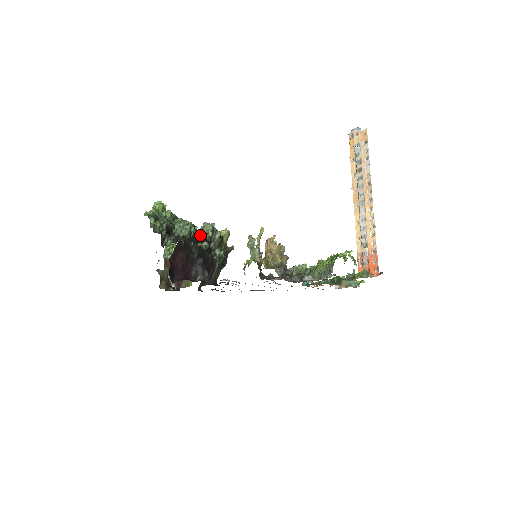
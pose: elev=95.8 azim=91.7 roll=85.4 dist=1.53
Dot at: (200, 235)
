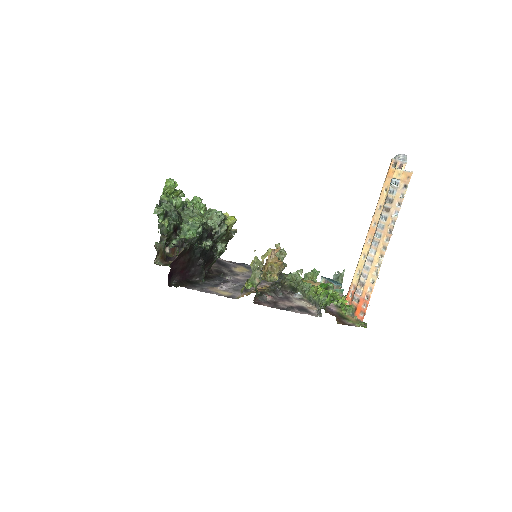
Dot at: (206, 230)
